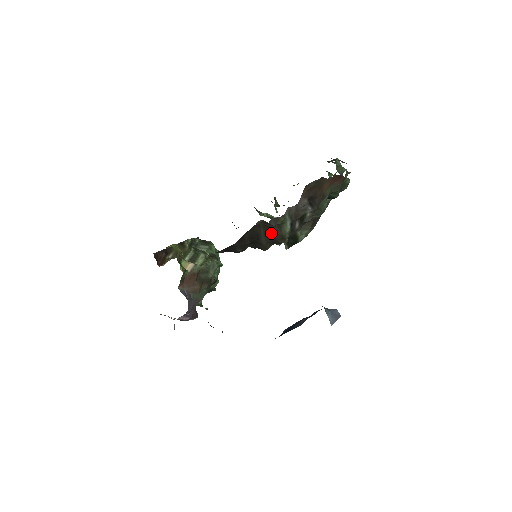
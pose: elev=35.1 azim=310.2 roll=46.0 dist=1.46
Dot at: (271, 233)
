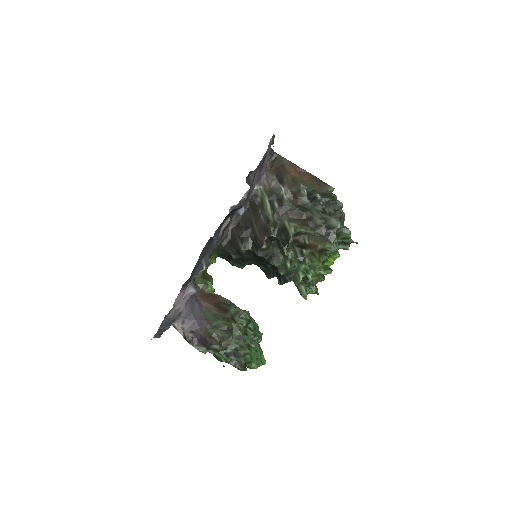
Dot at: (259, 217)
